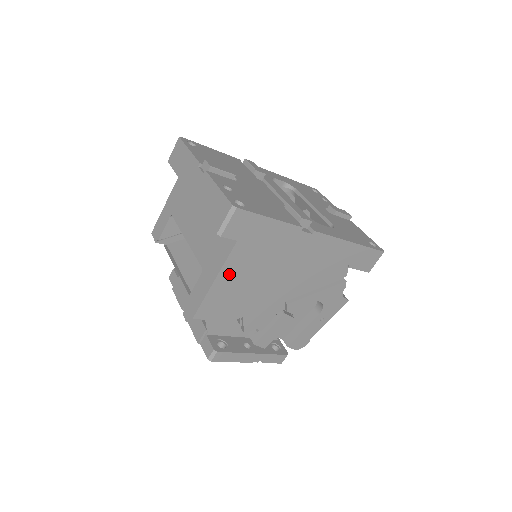
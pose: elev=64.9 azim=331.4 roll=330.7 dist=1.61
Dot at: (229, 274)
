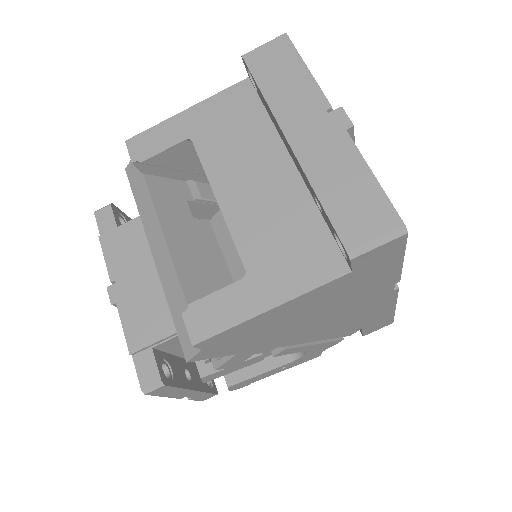
Dot at: (292, 306)
